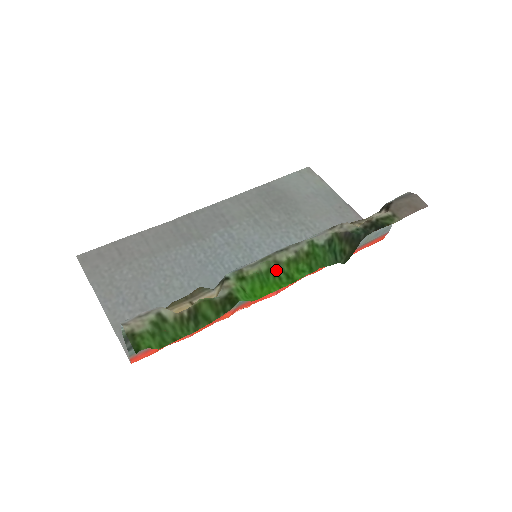
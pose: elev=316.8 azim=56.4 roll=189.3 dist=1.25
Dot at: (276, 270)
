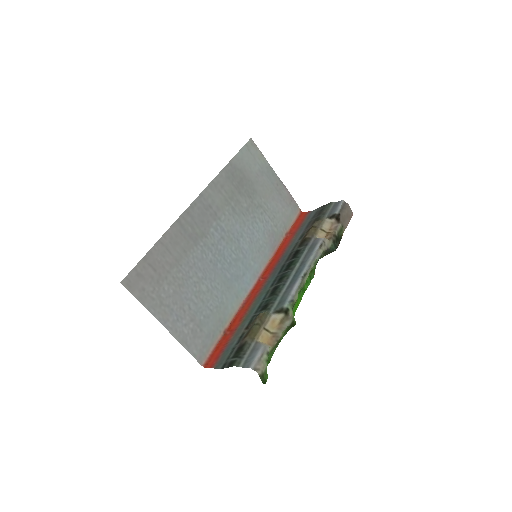
Dot at: (301, 289)
